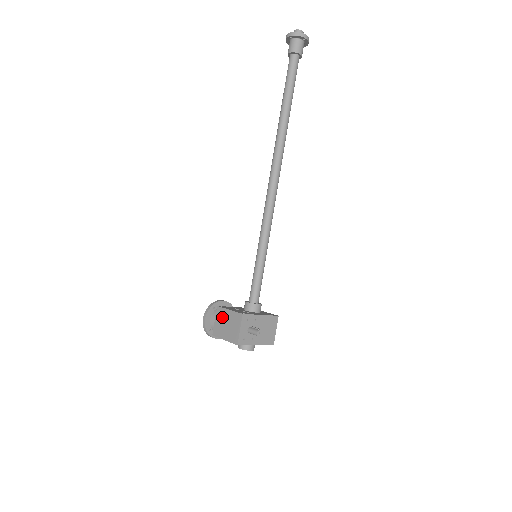
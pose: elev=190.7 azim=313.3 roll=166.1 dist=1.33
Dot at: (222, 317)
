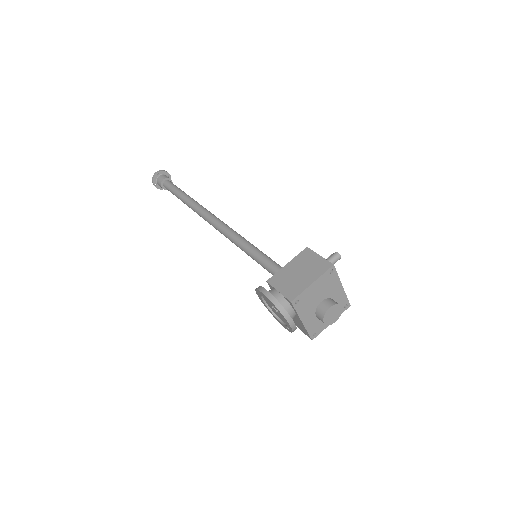
Dot at: (285, 277)
